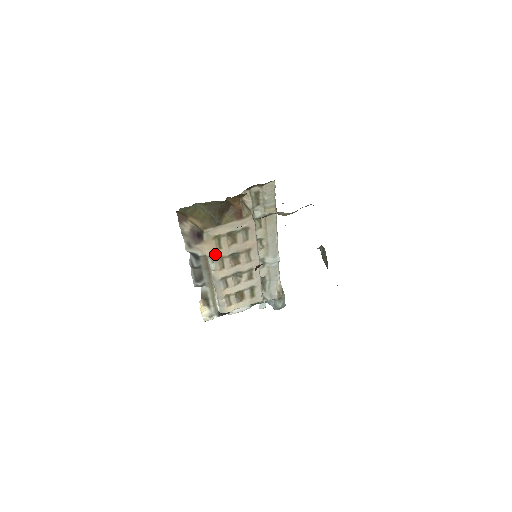
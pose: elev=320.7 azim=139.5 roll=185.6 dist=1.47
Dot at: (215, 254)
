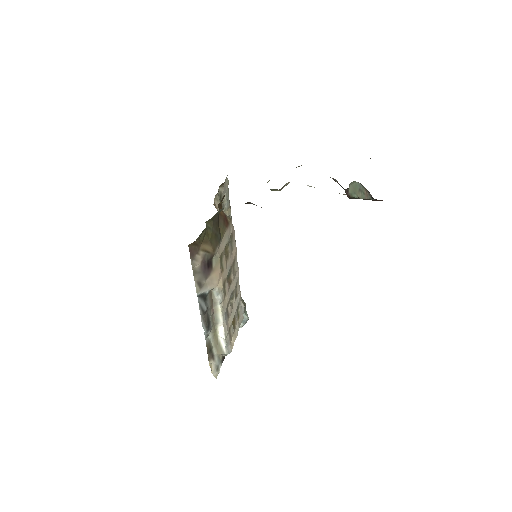
Dot at: (220, 281)
